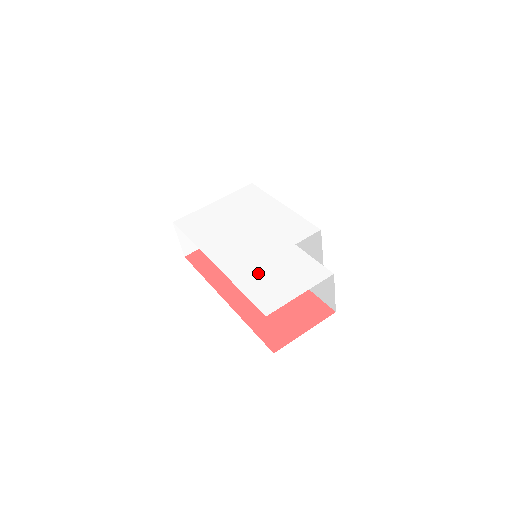
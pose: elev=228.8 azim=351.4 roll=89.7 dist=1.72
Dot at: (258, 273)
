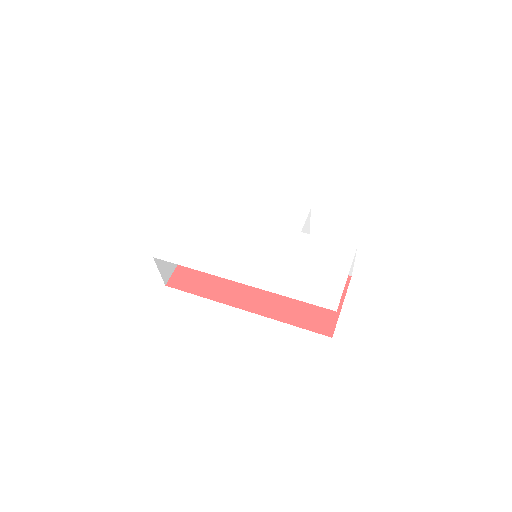
Dot at: (293, 274)
